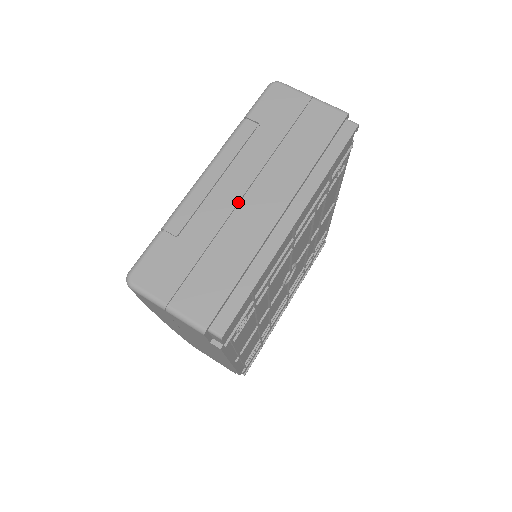
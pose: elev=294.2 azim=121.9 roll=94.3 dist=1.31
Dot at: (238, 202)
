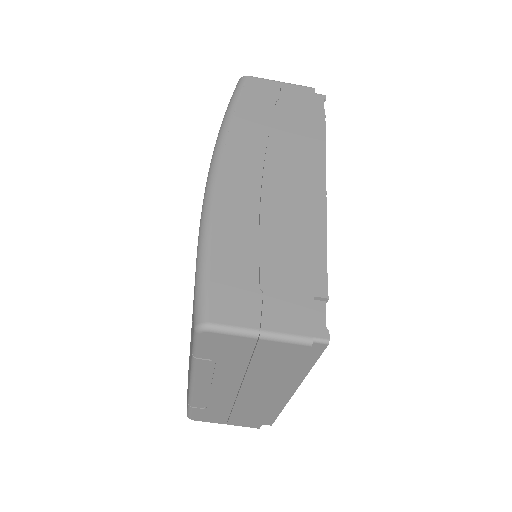
Dot at: (236, 396)
